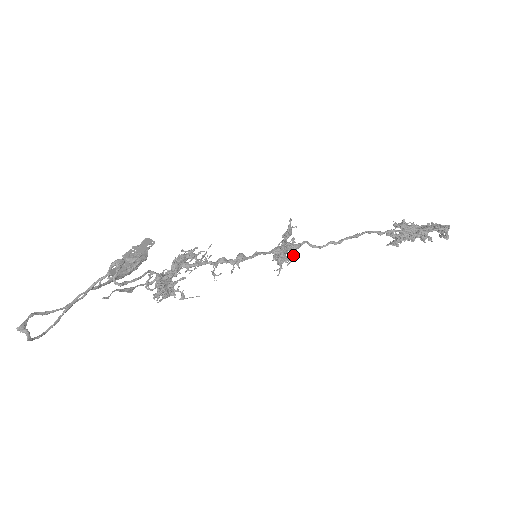
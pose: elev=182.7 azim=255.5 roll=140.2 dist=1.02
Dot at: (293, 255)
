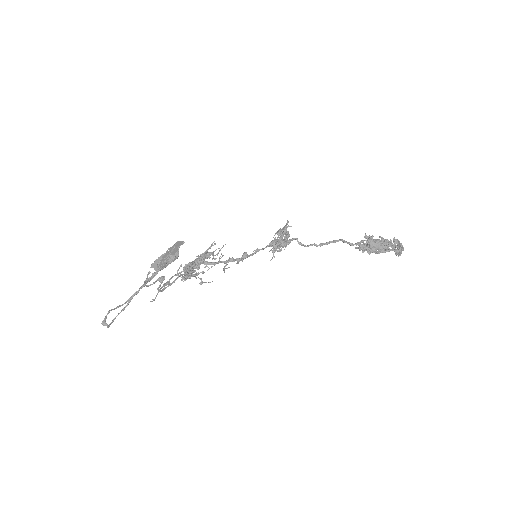
Dot at: occluded
